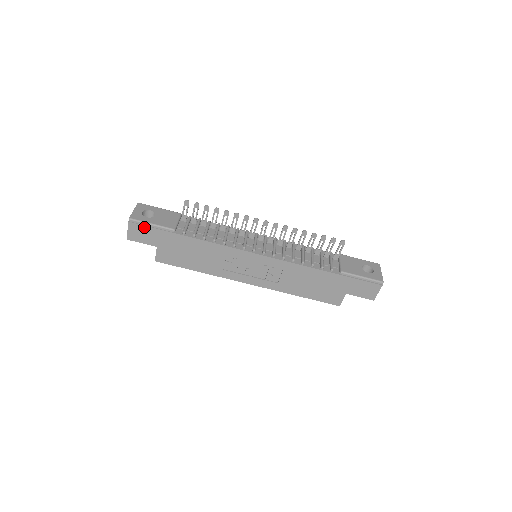
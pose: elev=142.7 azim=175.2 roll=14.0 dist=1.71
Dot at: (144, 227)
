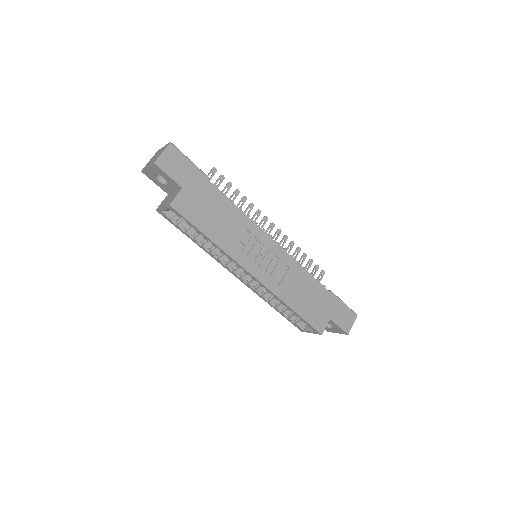
Dot at: (182, 158)
